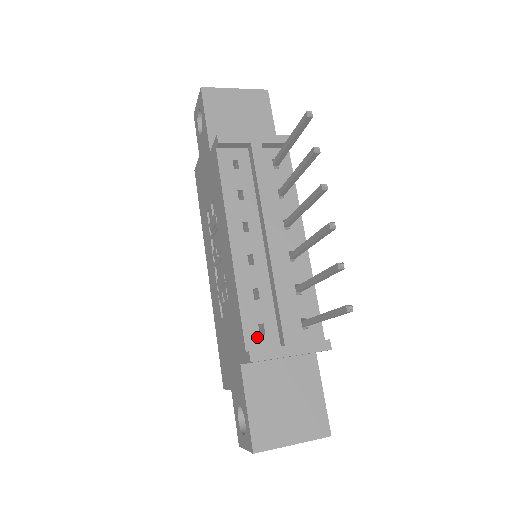
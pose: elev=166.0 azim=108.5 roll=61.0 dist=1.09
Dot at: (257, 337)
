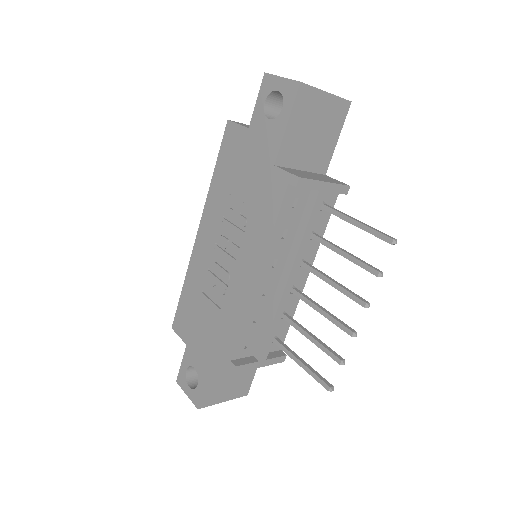
Dot at: (242, 350)
